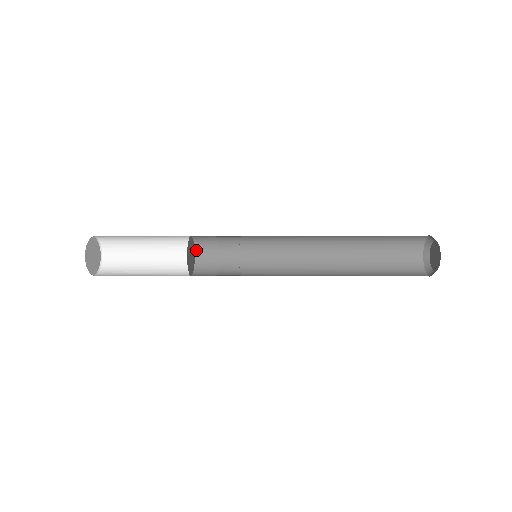
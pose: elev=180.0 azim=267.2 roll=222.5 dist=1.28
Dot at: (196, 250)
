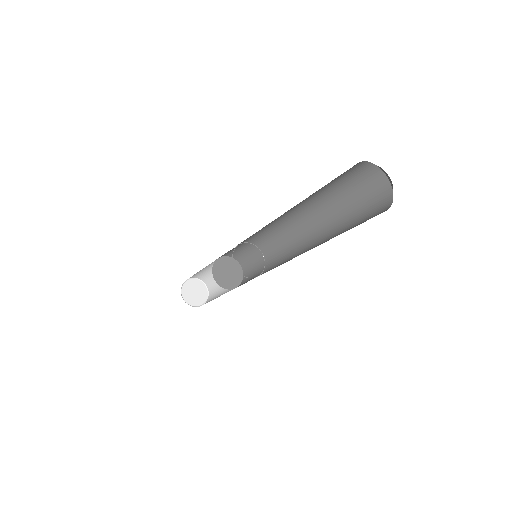
Dot at: (243, 269)
